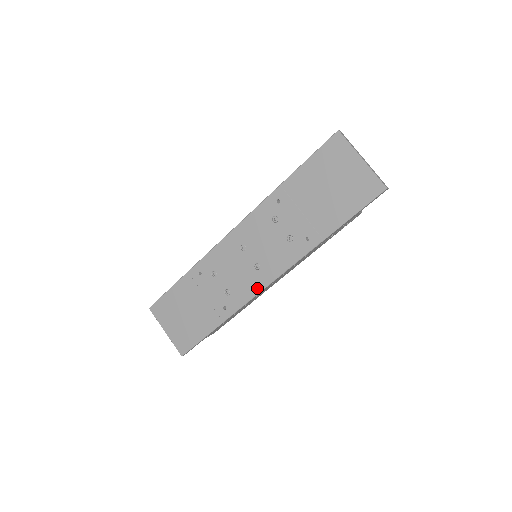
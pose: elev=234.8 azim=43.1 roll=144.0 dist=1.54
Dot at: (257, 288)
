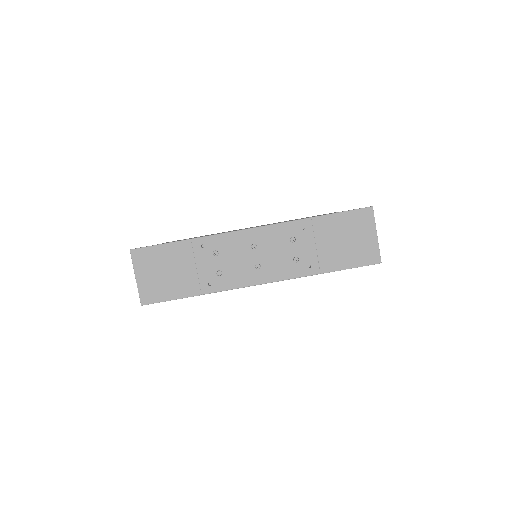
Dot at: (248, 282)
